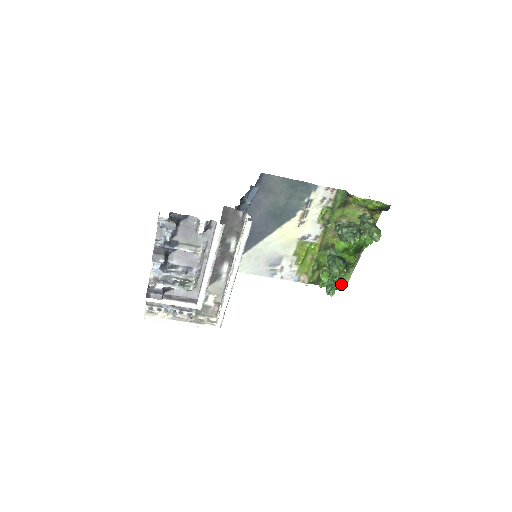
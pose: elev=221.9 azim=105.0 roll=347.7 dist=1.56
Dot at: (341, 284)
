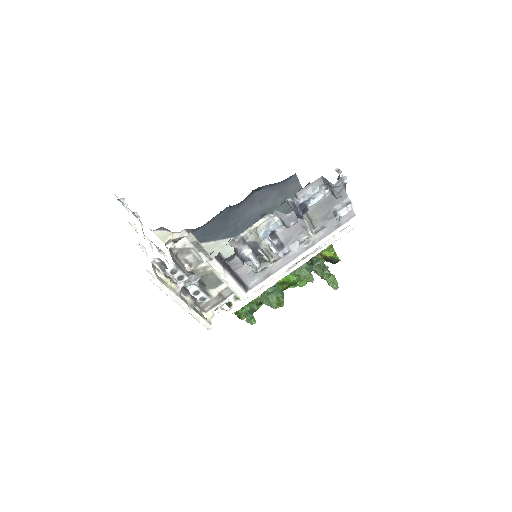
Dot at: occluded
